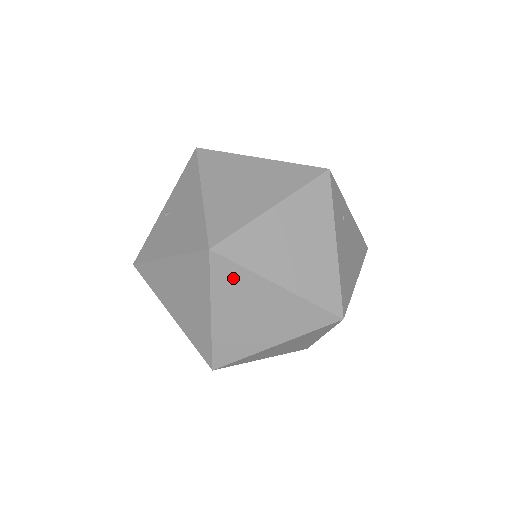
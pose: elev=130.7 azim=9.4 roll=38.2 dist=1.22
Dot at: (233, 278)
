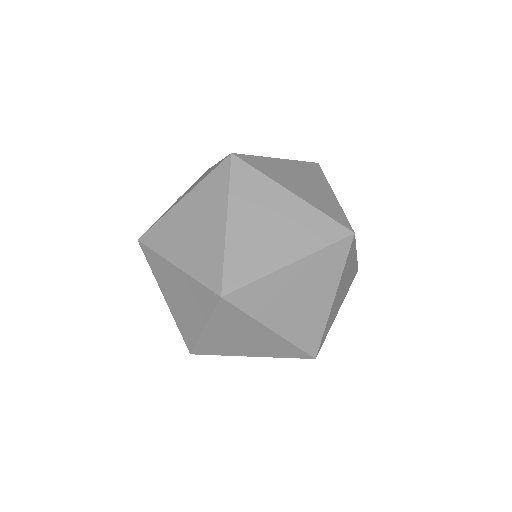
Dot at: (251, 182)
